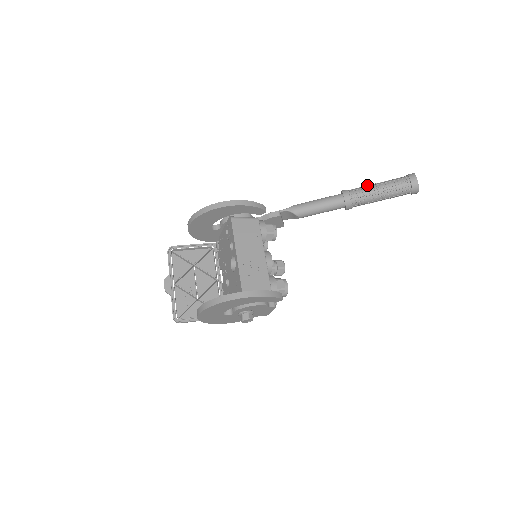
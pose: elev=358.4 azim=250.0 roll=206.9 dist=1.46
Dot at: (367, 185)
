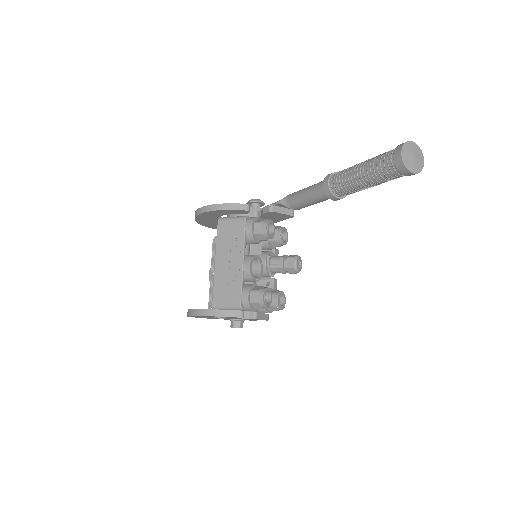
Dot at: occluded
